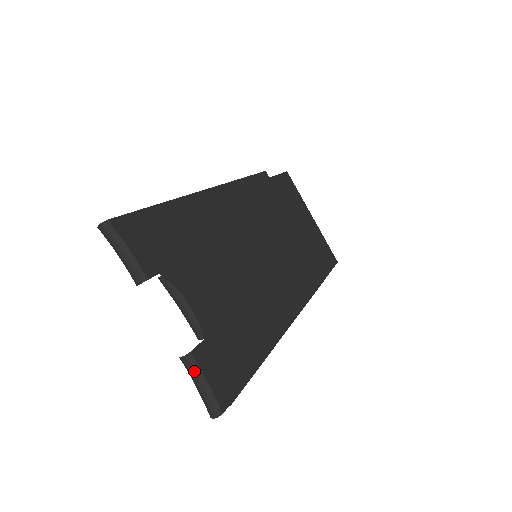
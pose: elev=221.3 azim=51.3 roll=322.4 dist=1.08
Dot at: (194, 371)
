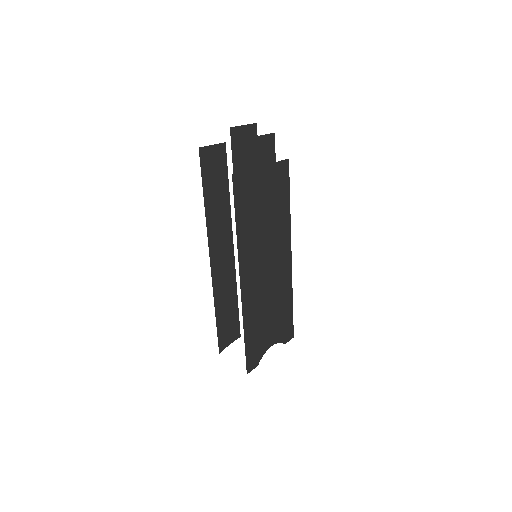
Dot at: occluded
